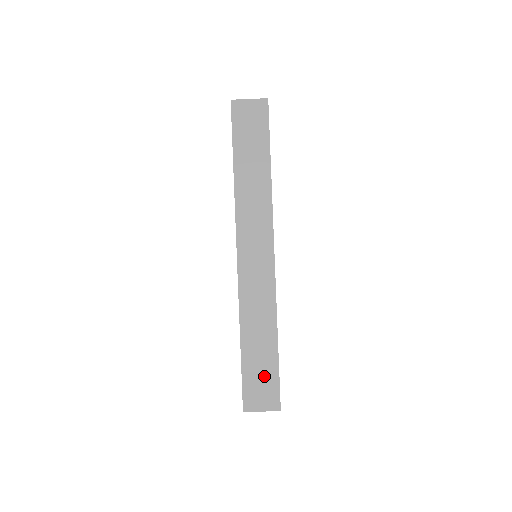
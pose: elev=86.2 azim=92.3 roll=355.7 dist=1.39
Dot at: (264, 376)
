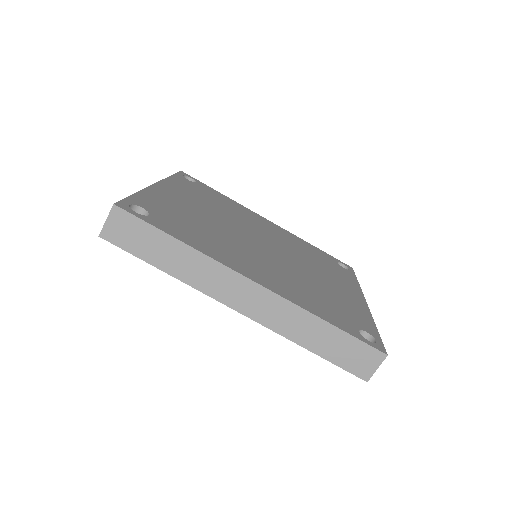
Dot at: (350, 351)
